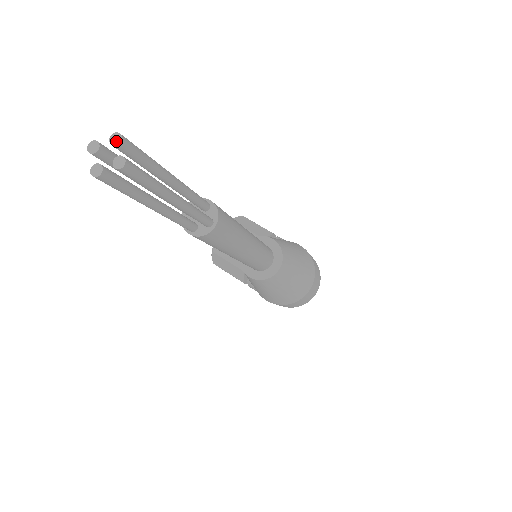
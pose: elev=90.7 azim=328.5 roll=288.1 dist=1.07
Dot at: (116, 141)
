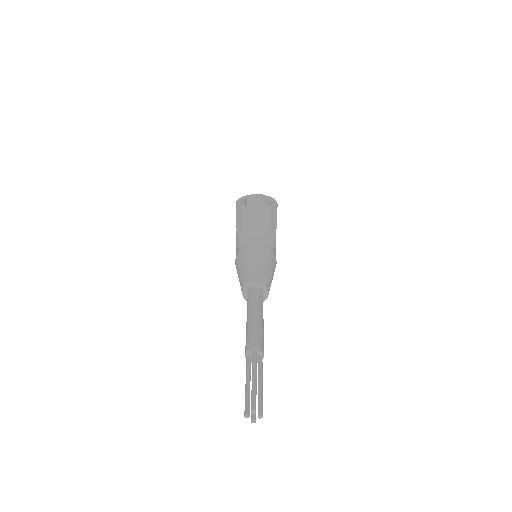
Dot at: (260, 417)
